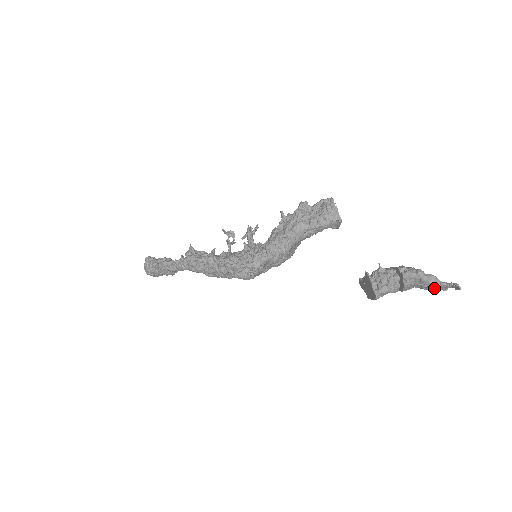
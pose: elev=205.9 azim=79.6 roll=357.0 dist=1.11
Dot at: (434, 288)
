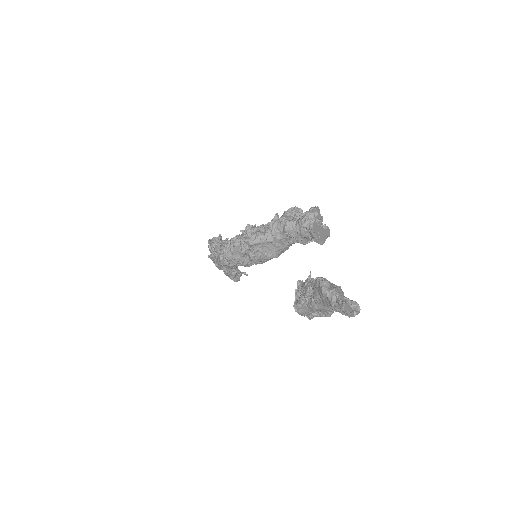
Dot at: (335, 307)
